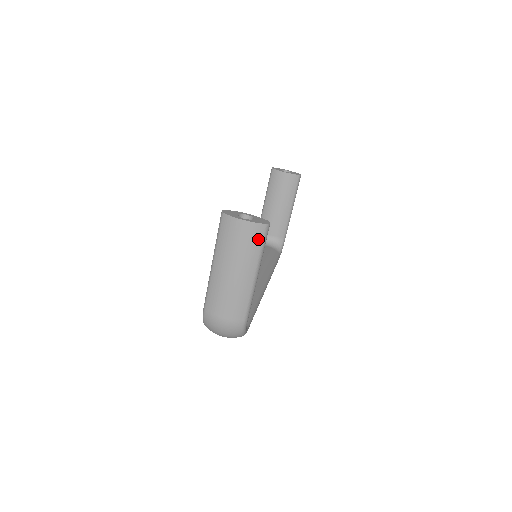
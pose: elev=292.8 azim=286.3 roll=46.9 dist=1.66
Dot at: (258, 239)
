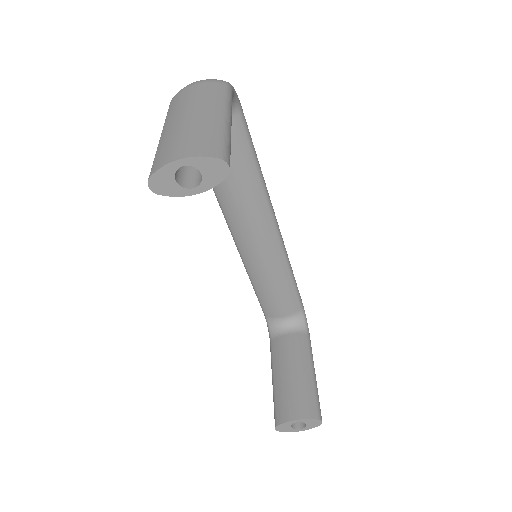
Dot at: occluded
